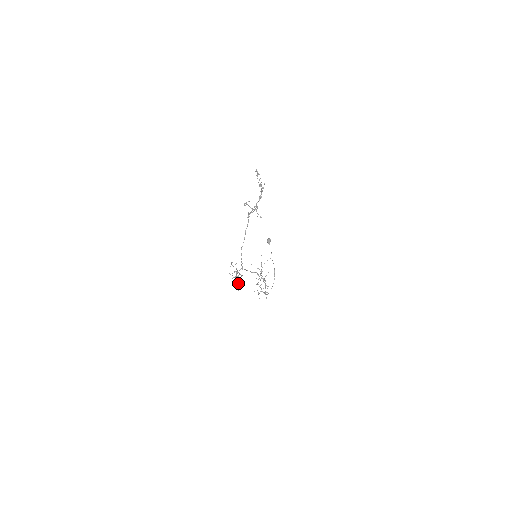
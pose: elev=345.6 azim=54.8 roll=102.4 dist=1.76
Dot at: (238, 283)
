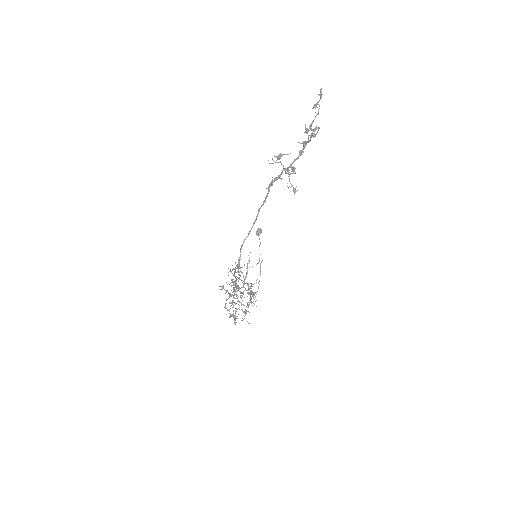
Dot at: (233, 307)
